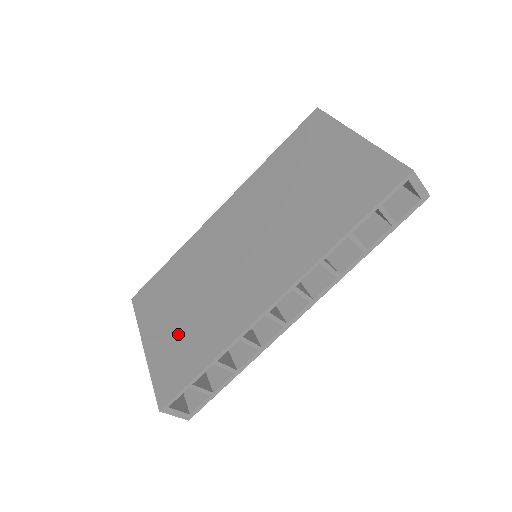
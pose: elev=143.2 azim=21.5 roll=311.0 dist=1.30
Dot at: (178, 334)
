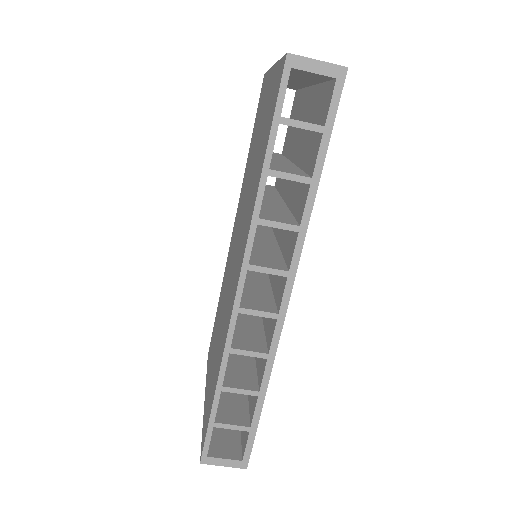
Dot at: (212, 372)
